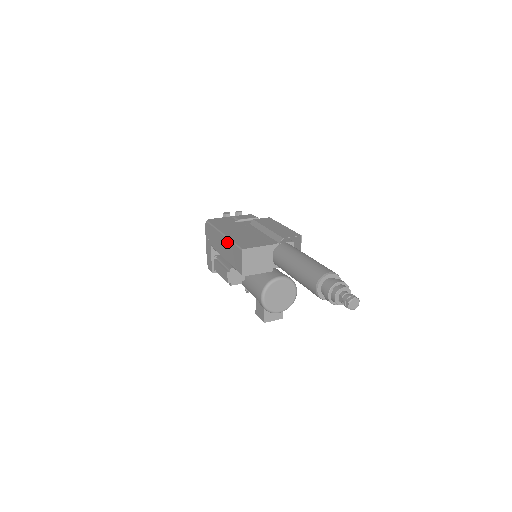
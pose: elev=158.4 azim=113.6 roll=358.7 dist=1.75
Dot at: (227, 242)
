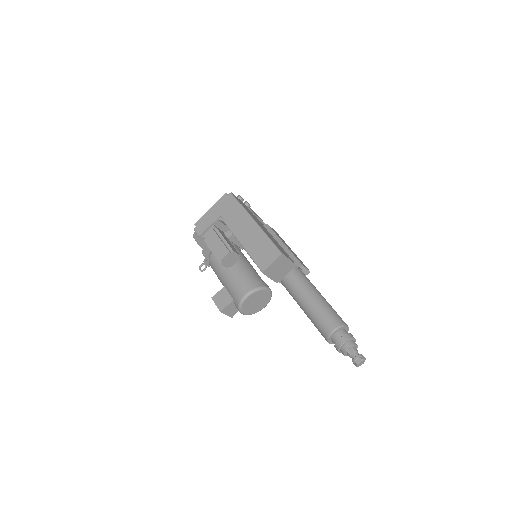
Dot at: (259, 233)
